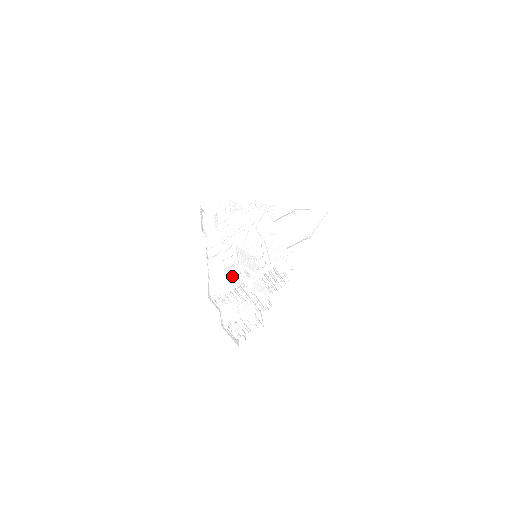
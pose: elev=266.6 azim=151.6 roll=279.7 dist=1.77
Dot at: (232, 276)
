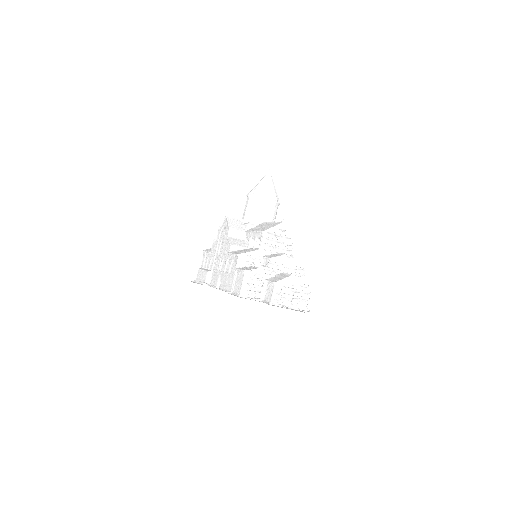
Dot at: occluded
